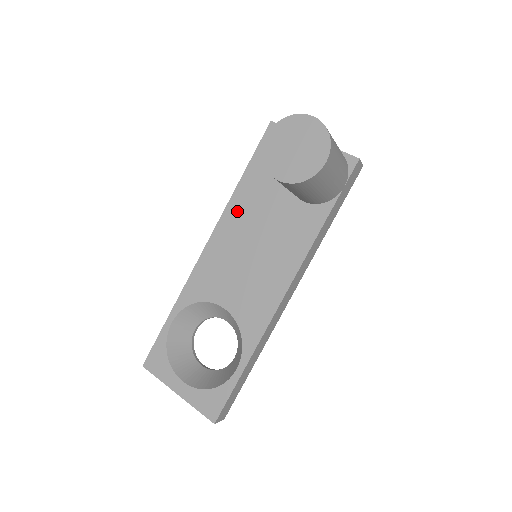
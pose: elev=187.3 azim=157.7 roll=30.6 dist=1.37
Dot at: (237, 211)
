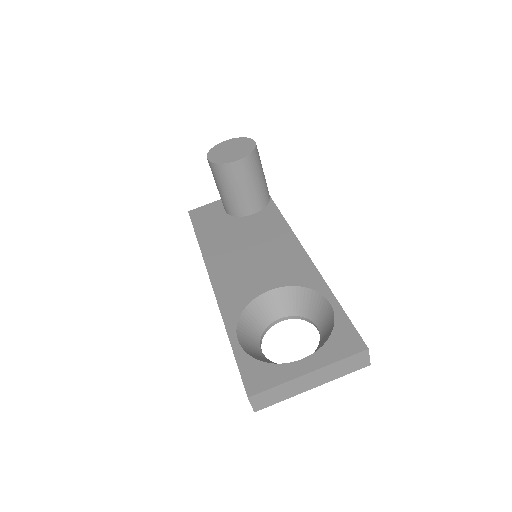
Dot at: (214, 250)
